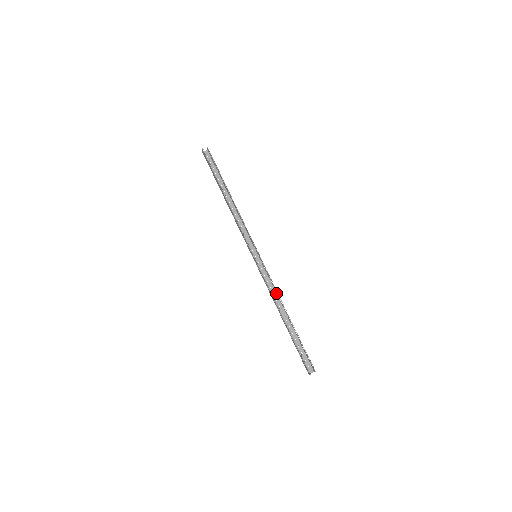
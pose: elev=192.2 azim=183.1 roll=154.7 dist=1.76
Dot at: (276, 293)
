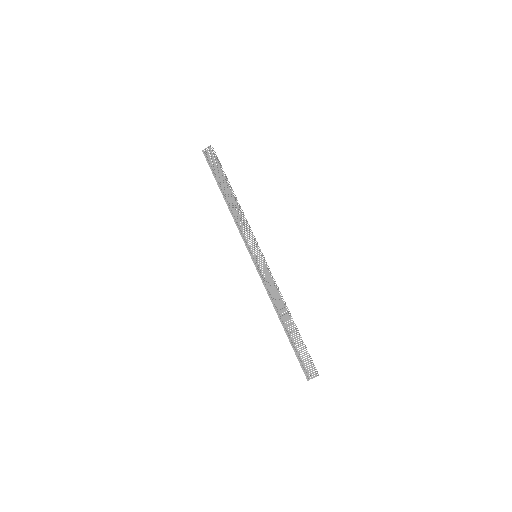
Dot at: occluded
